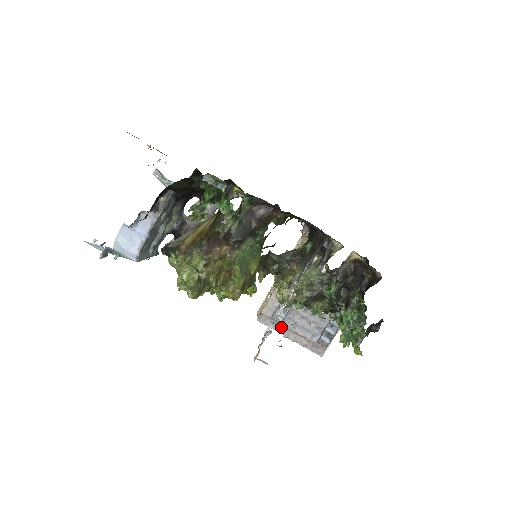
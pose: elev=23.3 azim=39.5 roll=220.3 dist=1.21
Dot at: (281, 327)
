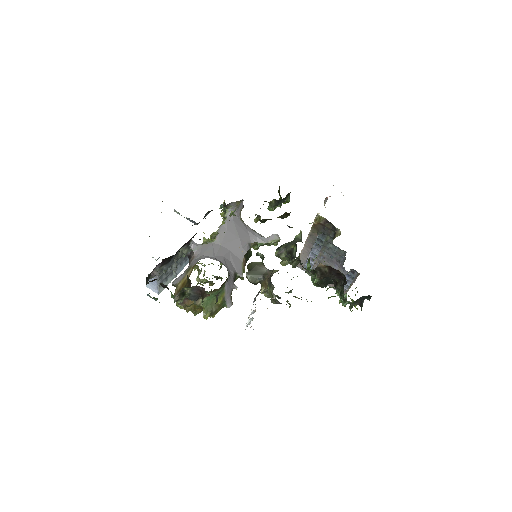
Dot at: occluded
